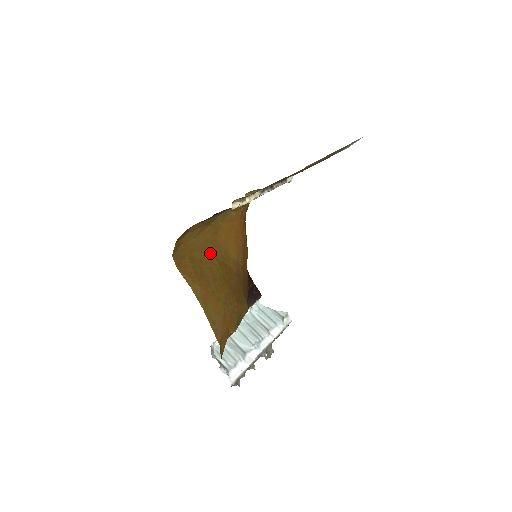
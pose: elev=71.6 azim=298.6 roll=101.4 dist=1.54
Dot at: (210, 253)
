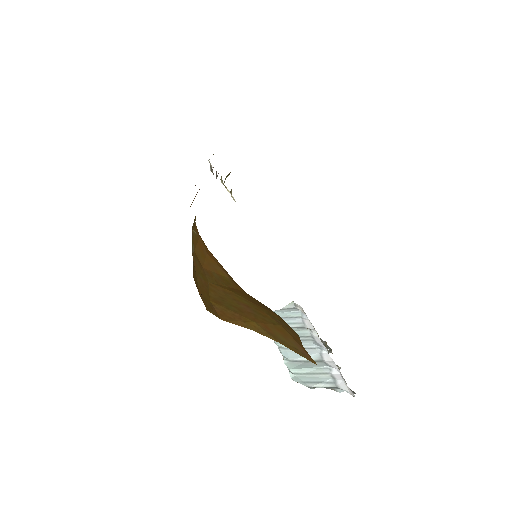
Dot at: (216, 286)
